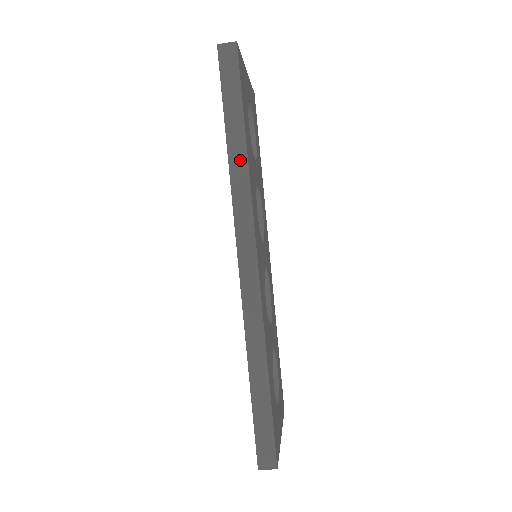
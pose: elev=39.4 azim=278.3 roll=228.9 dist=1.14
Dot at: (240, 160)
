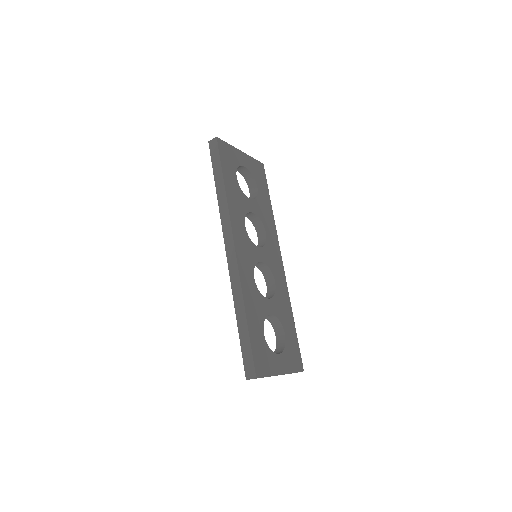
Dot at: (222, 196)
